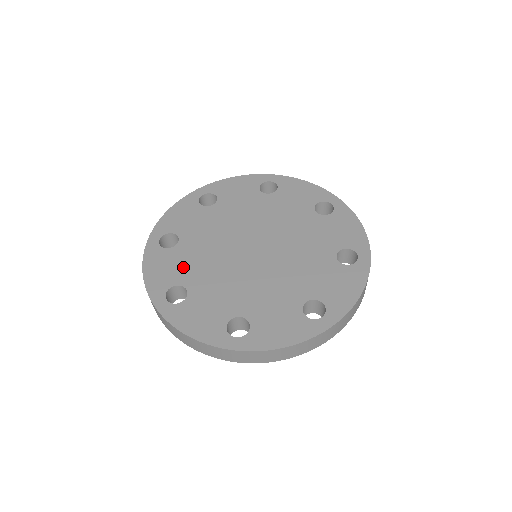
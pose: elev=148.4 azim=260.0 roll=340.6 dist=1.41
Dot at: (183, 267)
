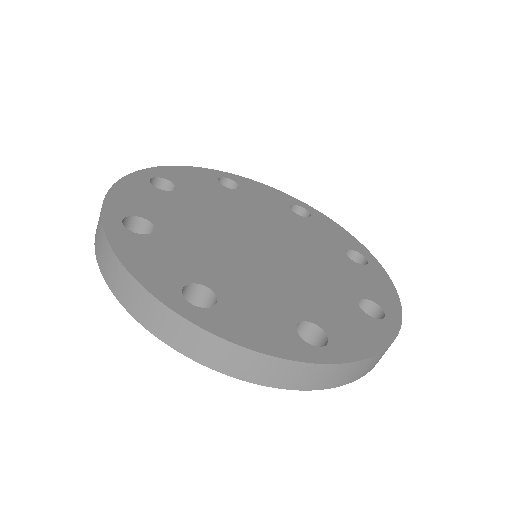
Dot at: (185, 259)
